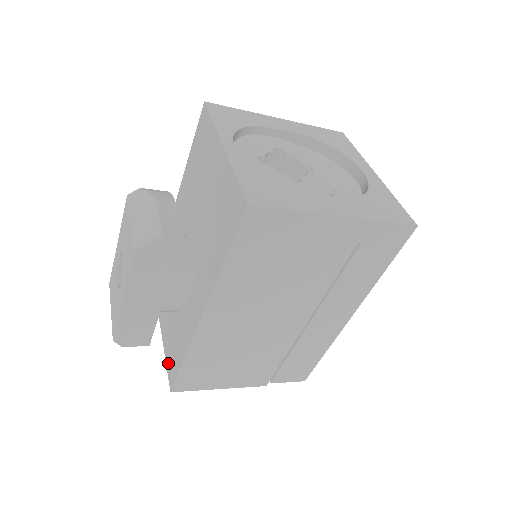
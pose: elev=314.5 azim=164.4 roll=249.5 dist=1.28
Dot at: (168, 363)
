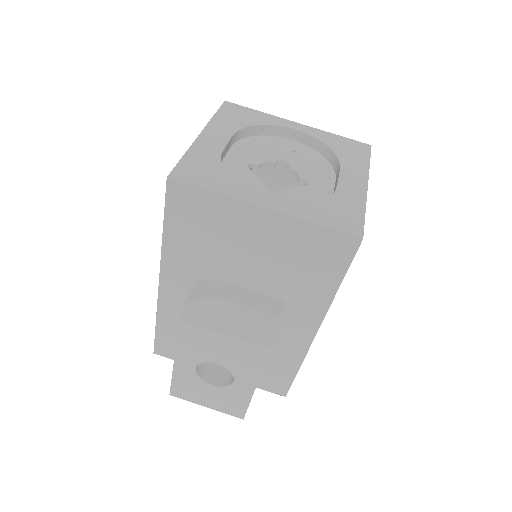
Dot at: (262, 385)
